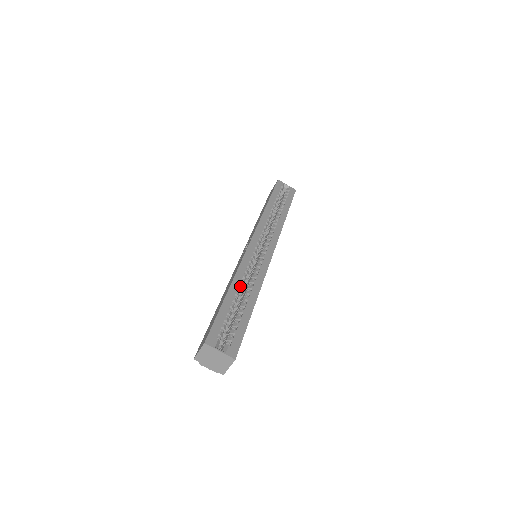
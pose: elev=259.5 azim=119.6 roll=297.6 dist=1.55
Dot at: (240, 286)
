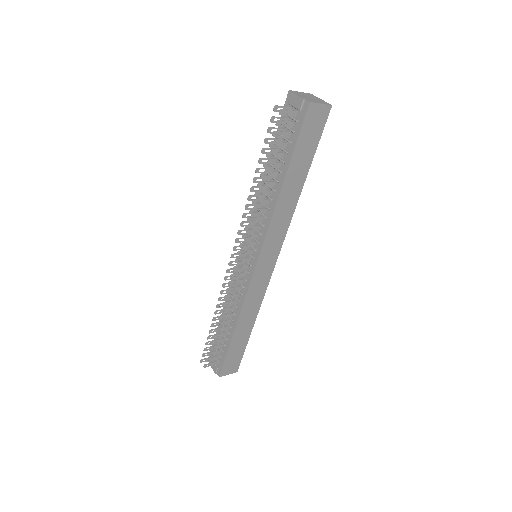
Dot at: occluded
